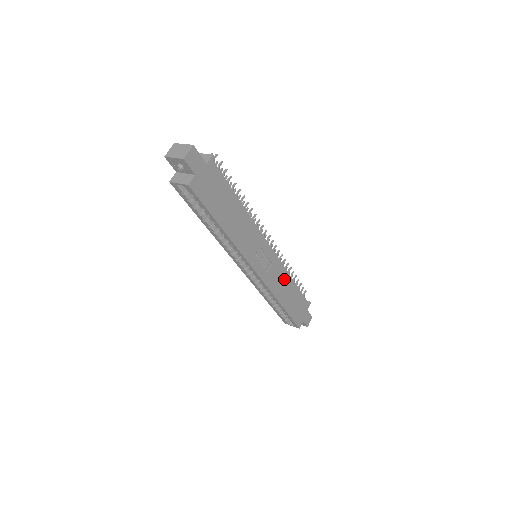
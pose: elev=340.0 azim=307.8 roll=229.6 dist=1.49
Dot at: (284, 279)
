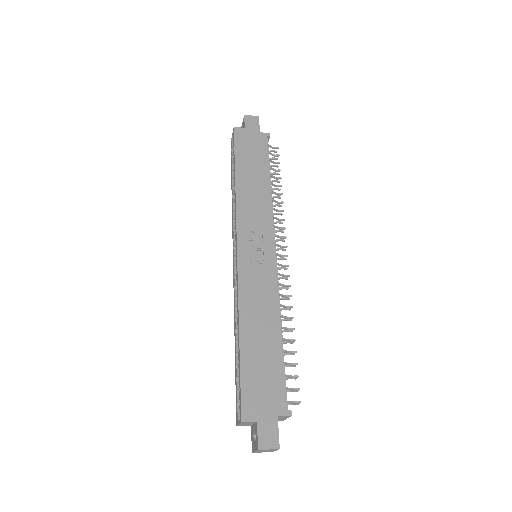
Dot at: (268, 308)
